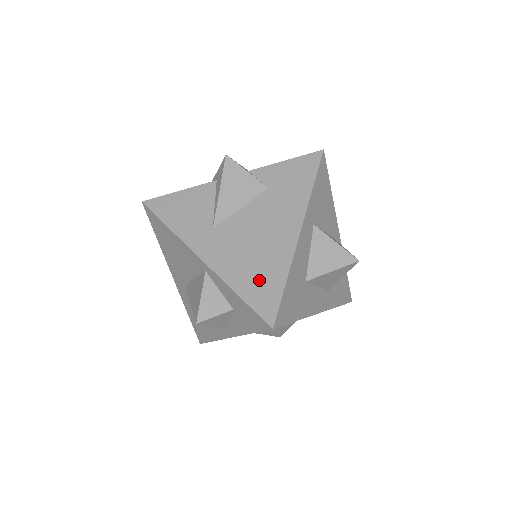
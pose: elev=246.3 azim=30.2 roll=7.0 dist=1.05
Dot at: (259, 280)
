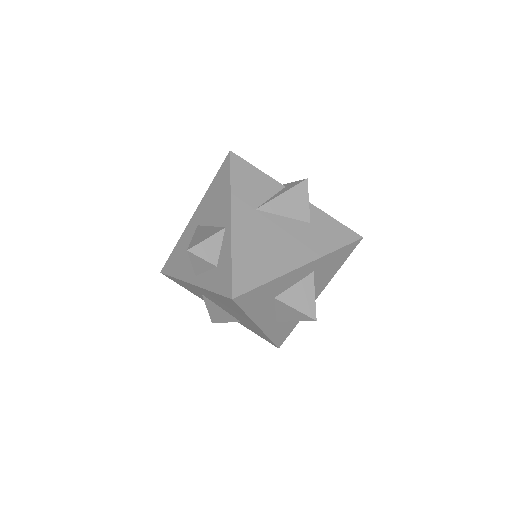
Dot at: (252, 265)
